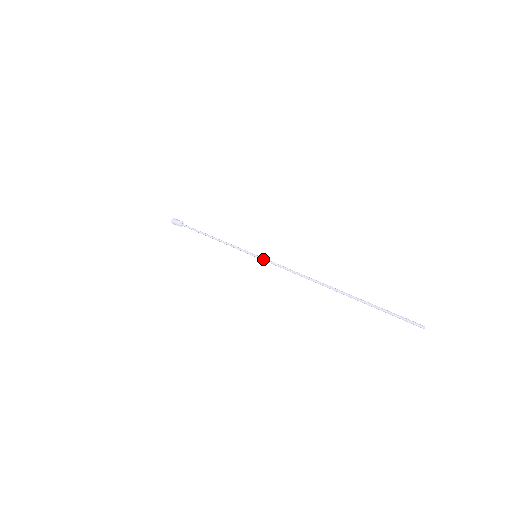
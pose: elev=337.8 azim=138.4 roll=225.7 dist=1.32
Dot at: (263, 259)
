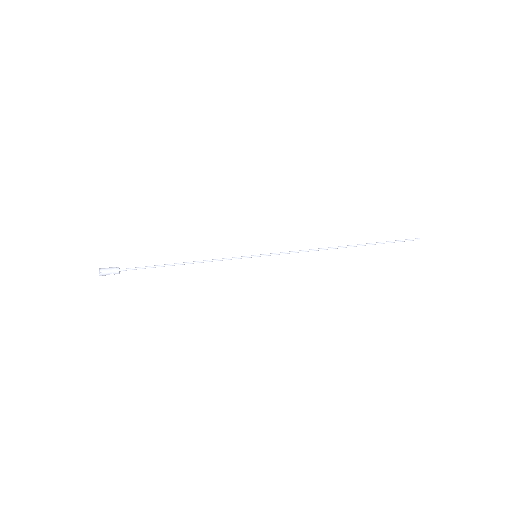
Dot at: (267, 254)
